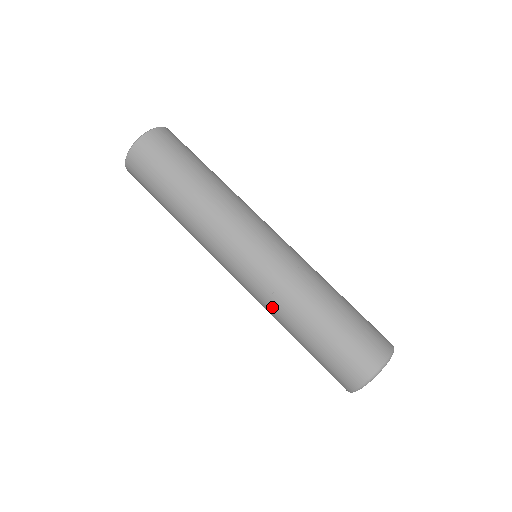
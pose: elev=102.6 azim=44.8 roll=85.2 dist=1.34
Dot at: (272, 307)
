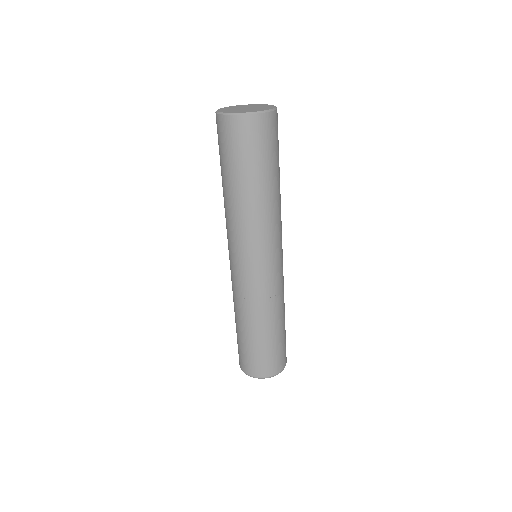
Dot at: occluded
